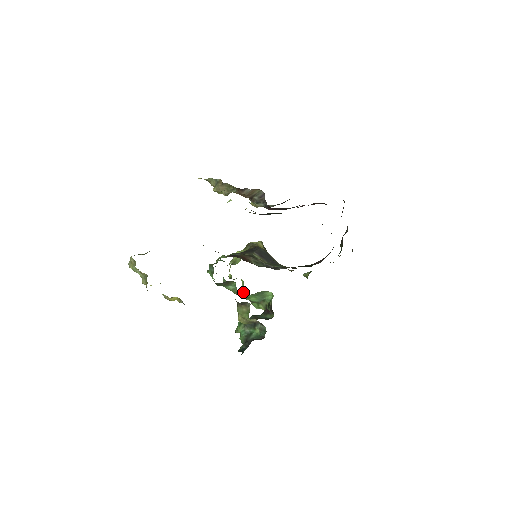
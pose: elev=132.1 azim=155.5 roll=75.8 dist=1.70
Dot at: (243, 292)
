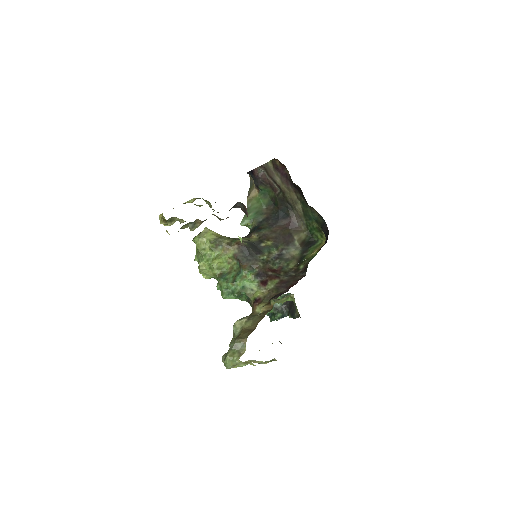
Dot at: occluded
